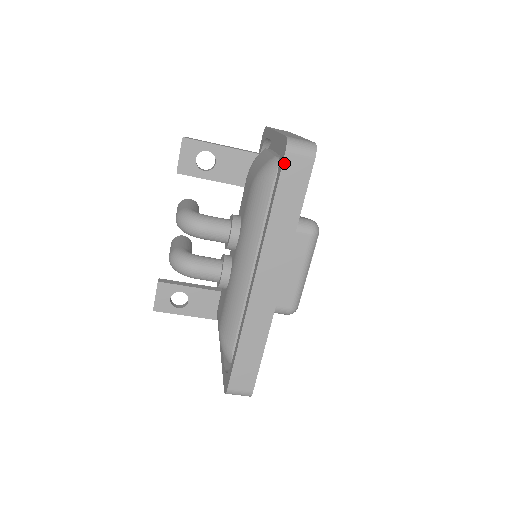
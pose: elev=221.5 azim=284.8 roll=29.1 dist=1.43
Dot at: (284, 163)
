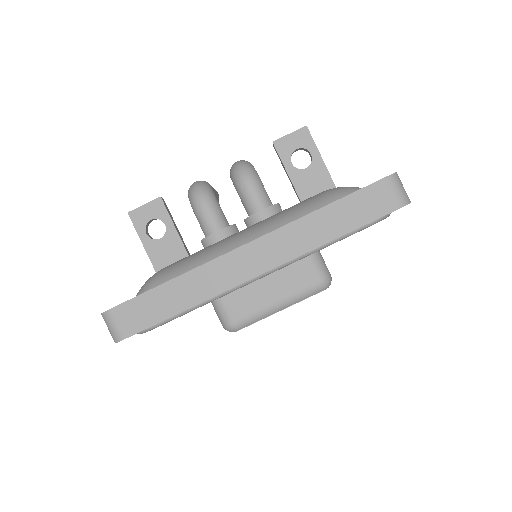
Dot at: (376, 183)
